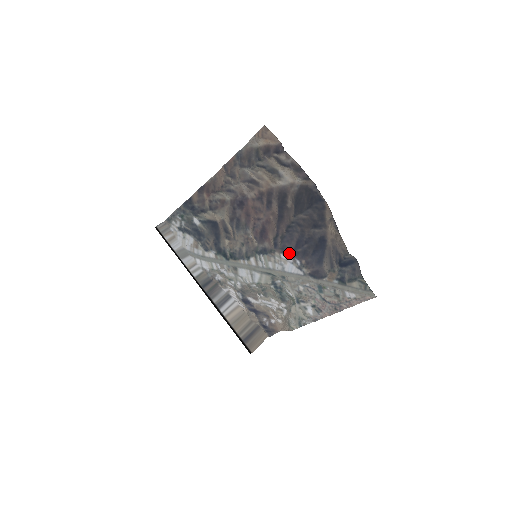
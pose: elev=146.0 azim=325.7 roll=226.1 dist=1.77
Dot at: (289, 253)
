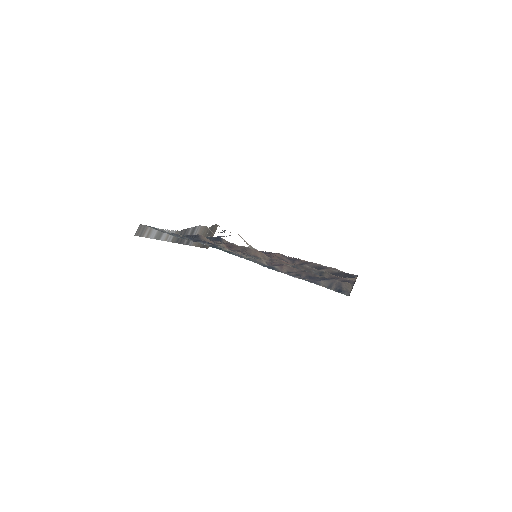
Dot at: (297, 277)
